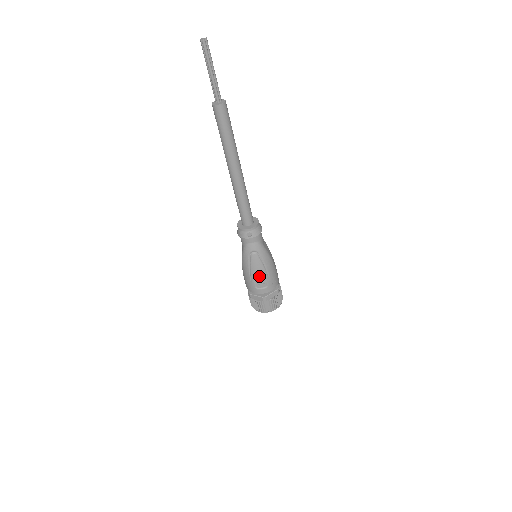
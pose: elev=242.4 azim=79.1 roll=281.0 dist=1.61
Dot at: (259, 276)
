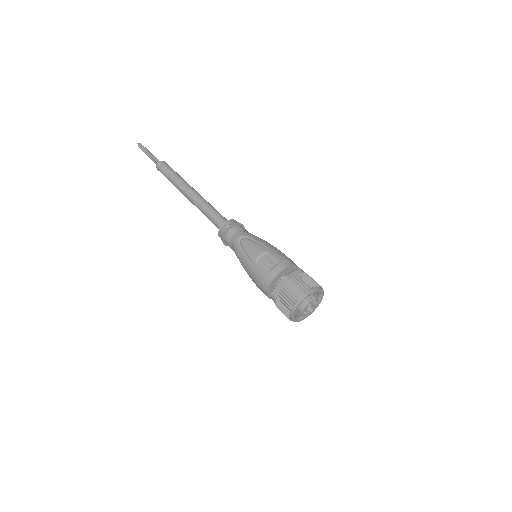
Dot at: (261, 257)
